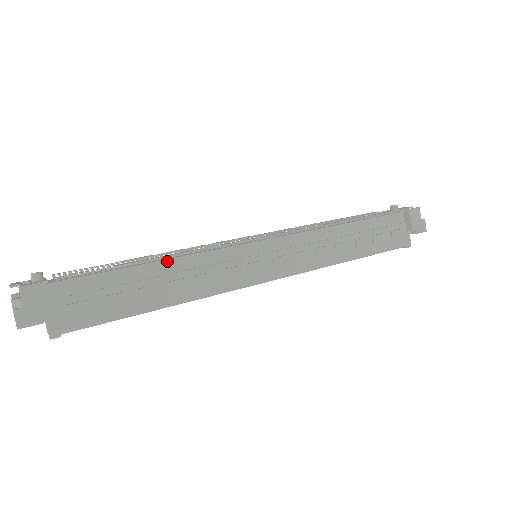
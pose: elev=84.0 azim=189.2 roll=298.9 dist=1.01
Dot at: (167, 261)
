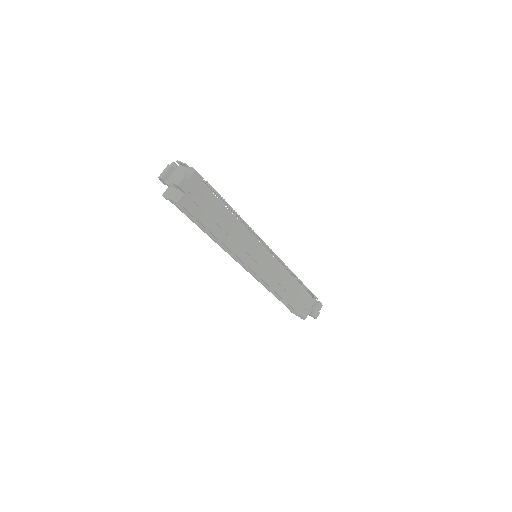
Dot at: (237, 220)
